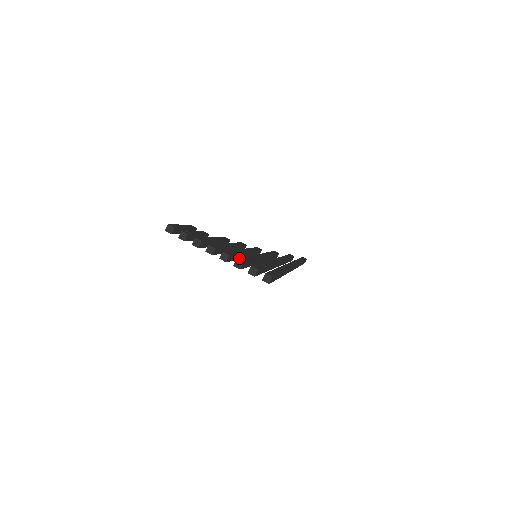
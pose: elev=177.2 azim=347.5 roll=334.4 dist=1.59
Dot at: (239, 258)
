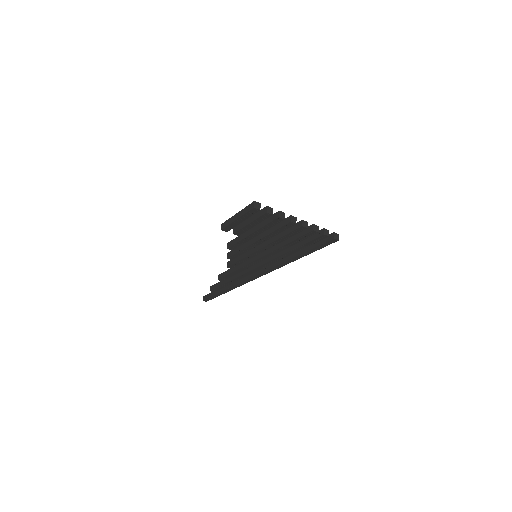
Dot at: occluded
